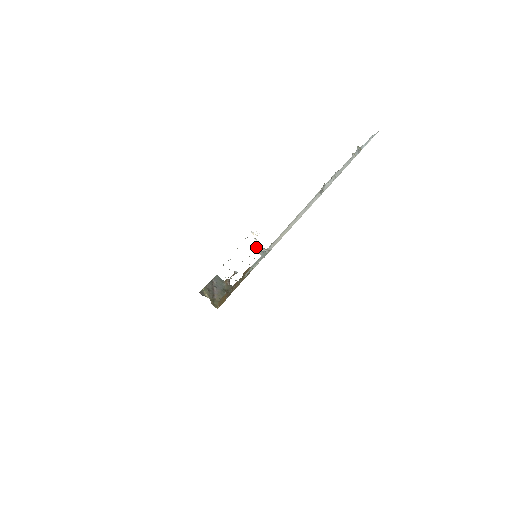
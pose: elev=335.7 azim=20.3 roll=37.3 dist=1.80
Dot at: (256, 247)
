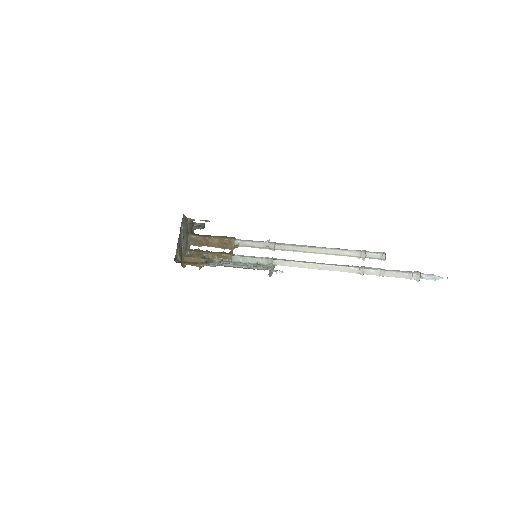
Dot at: occluded
